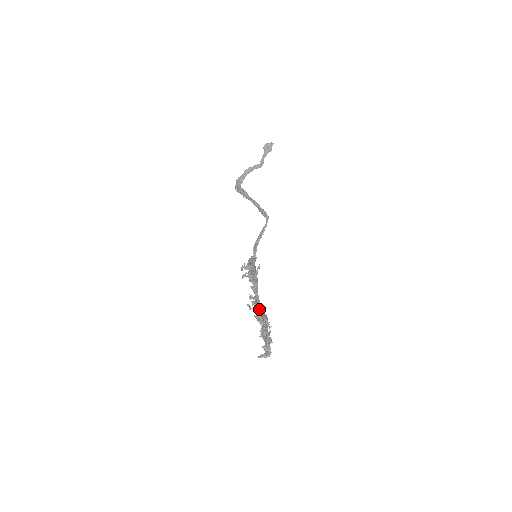
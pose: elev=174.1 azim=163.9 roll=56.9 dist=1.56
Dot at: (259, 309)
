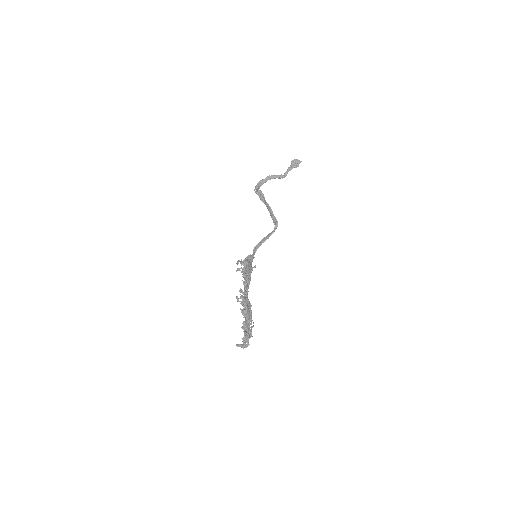
Dot at: (246, 304)
